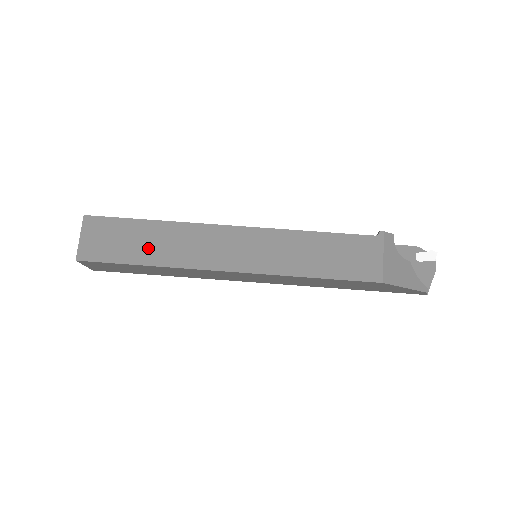
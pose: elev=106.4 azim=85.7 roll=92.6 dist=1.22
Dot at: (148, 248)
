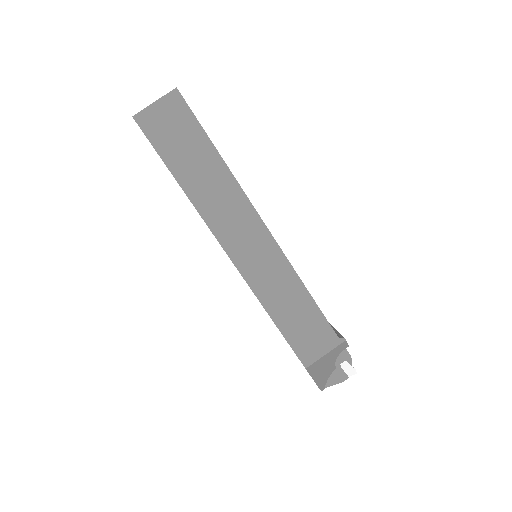
Dot at: (194, 172)
